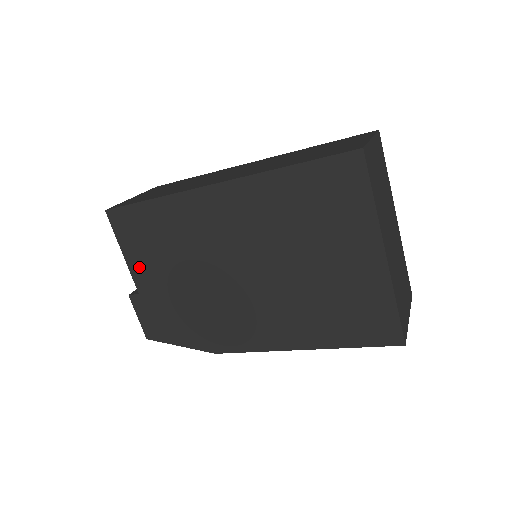
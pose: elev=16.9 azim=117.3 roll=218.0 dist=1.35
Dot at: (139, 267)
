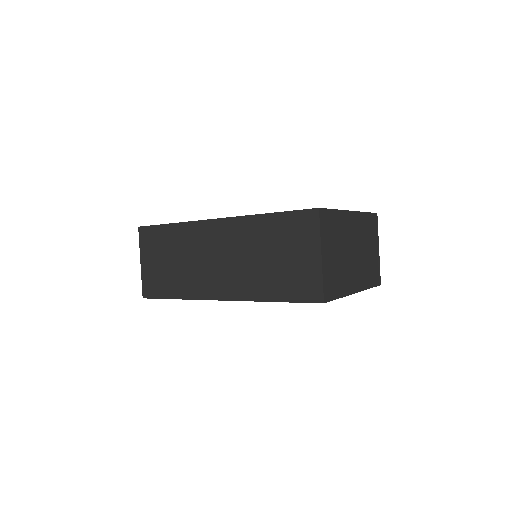
Dot at: occluded
